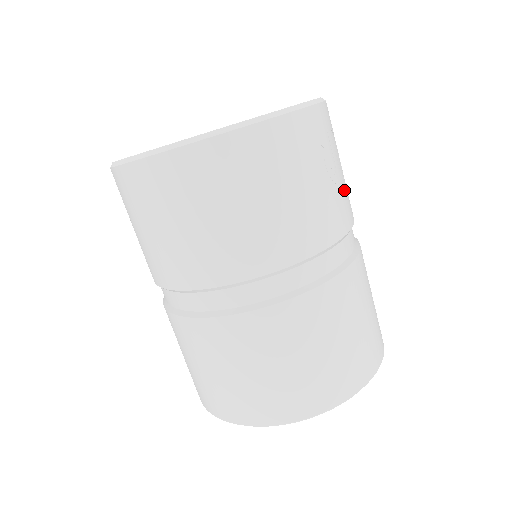
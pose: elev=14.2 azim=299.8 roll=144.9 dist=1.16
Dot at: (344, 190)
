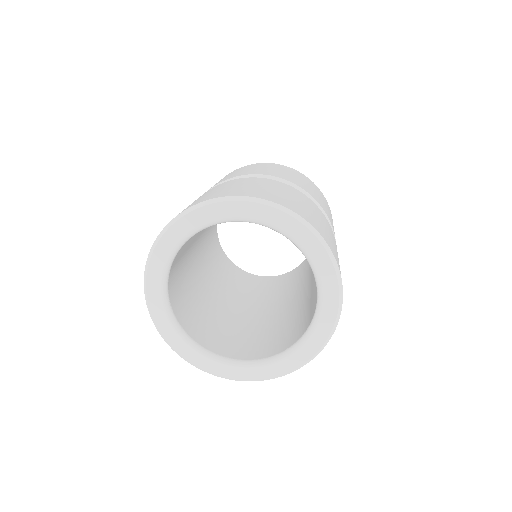
Dot at: occluded
